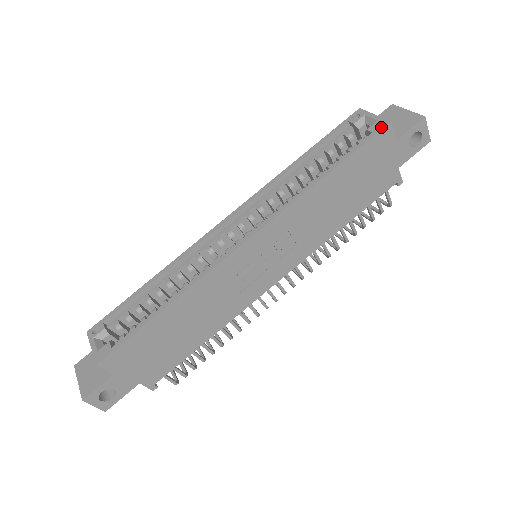
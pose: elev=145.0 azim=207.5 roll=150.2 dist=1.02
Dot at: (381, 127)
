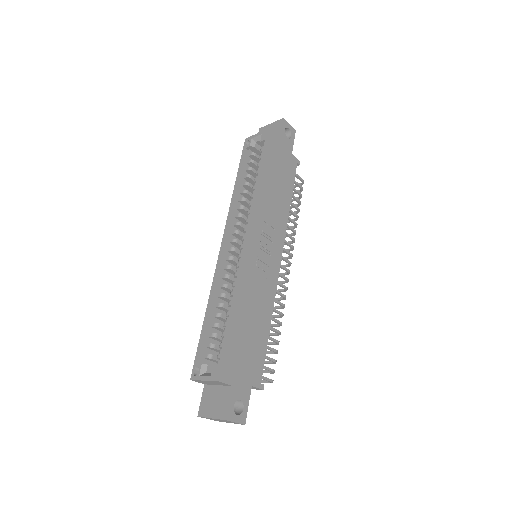
Dot at: (267, 134)
